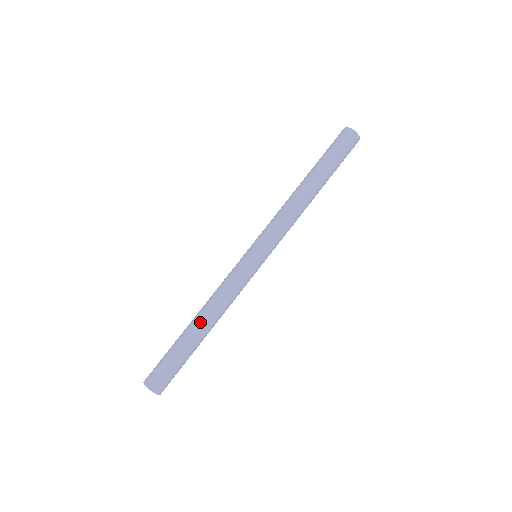
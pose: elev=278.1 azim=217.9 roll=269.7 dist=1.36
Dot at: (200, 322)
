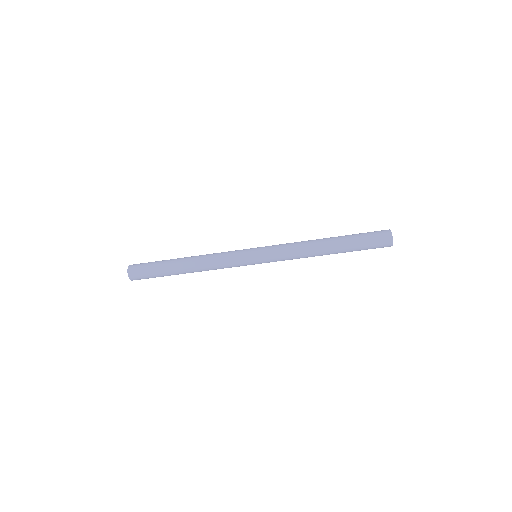
Dot at: (188, 268)
